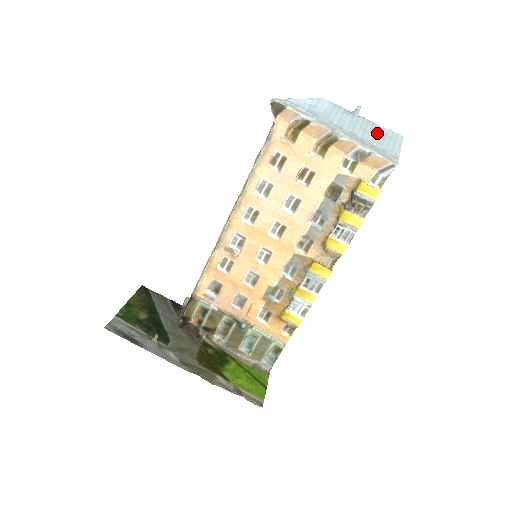
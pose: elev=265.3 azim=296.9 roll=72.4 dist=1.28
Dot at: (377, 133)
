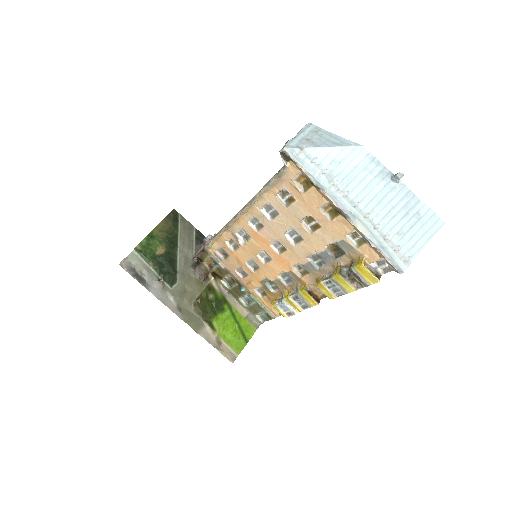
Dot at: (407, 216)
